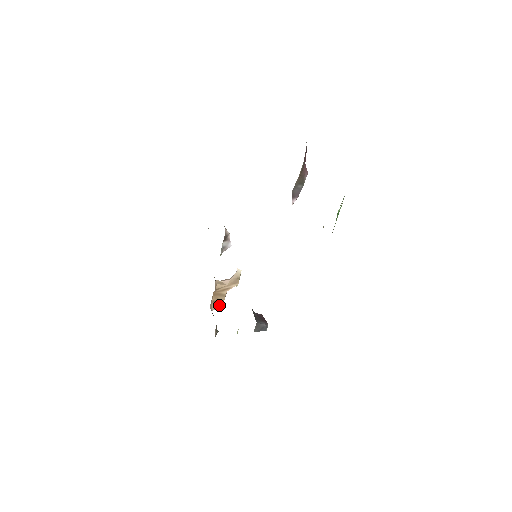
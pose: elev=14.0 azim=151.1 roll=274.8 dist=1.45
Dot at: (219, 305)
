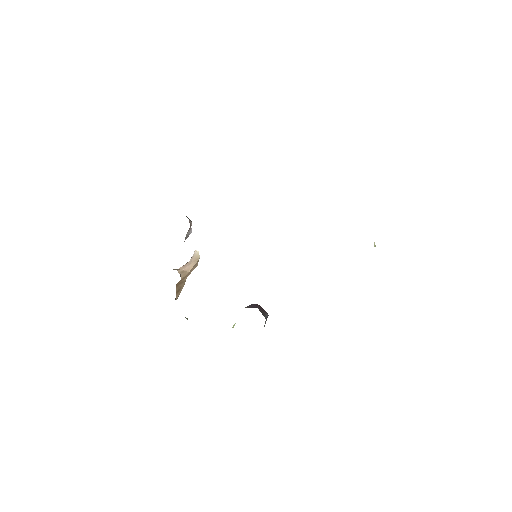
Dot at: (180, 292)
